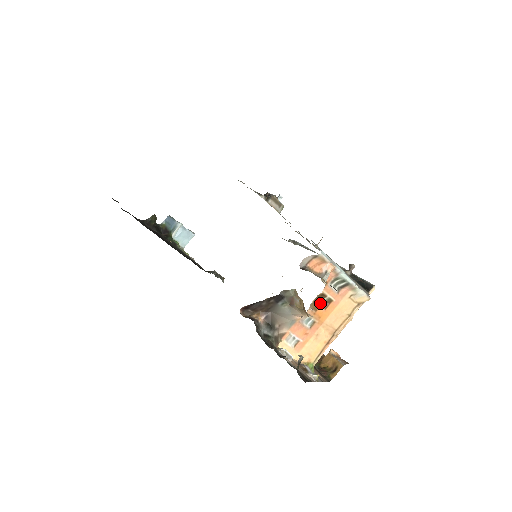
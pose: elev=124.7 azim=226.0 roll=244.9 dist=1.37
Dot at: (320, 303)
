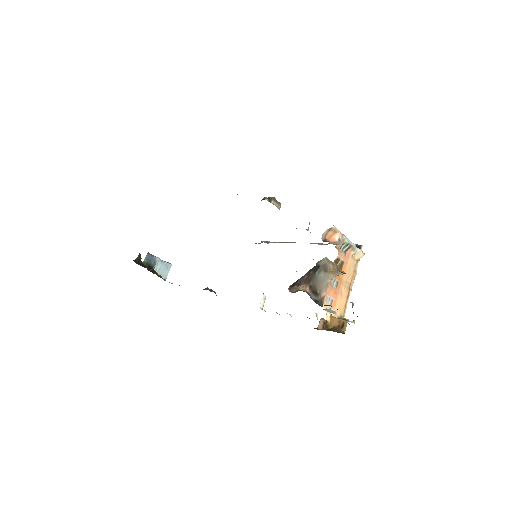
Dot at: occluded
